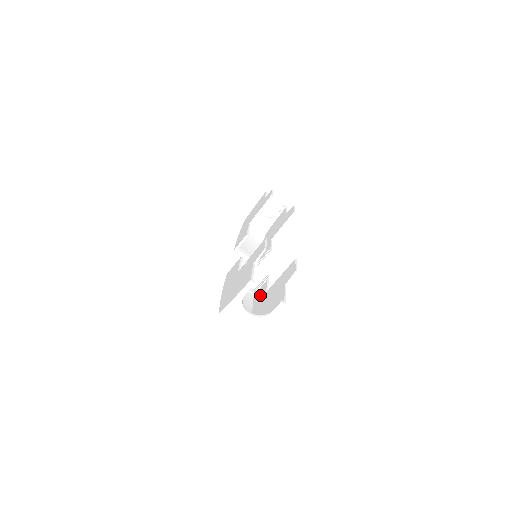
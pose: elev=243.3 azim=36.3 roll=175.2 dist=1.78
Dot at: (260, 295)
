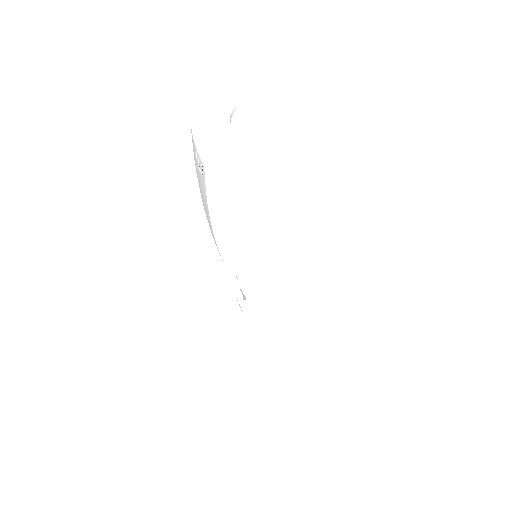
Dot at: (238, 227)
